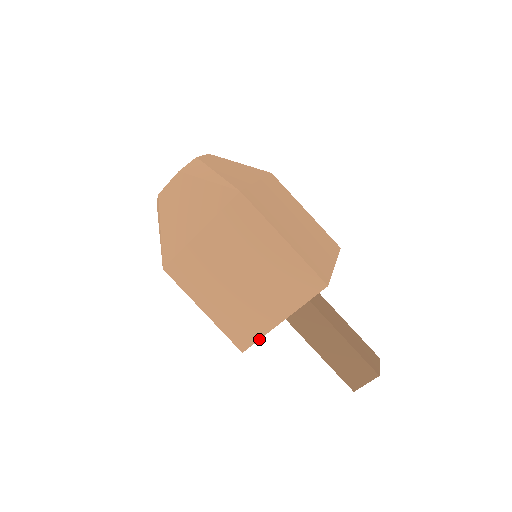
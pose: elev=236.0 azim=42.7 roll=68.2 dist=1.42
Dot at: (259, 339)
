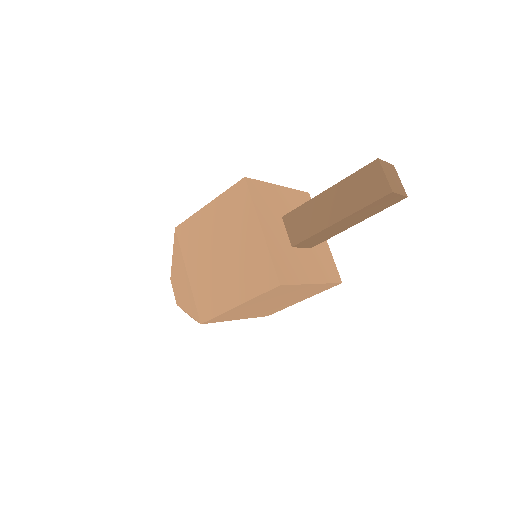
Dot at: (271, 261)
